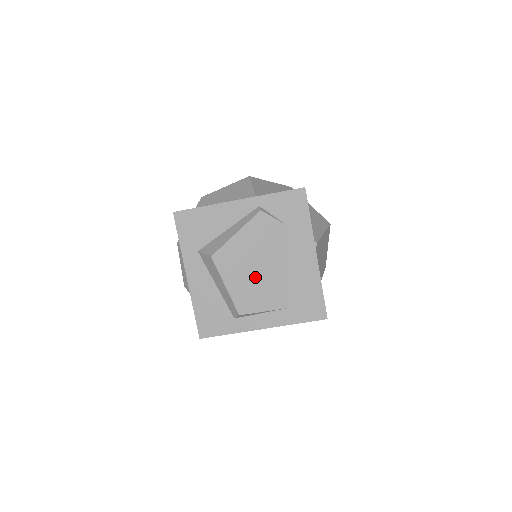
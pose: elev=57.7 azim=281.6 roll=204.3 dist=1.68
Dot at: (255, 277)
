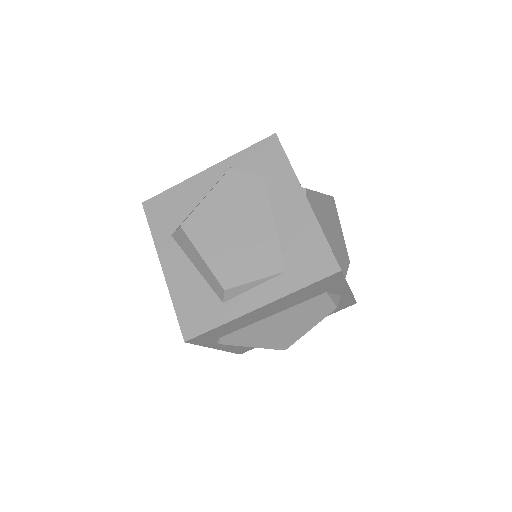
Dot at: (237, 240)
